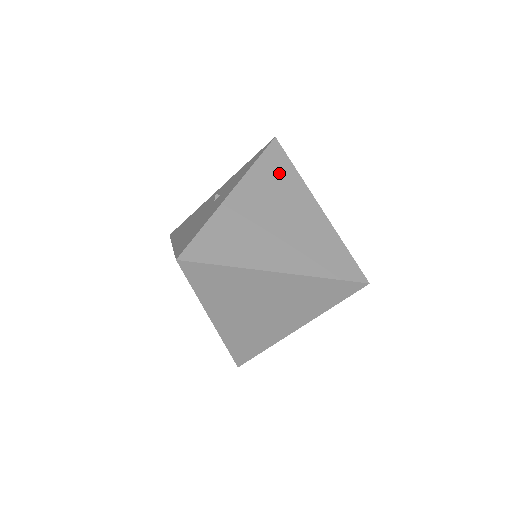
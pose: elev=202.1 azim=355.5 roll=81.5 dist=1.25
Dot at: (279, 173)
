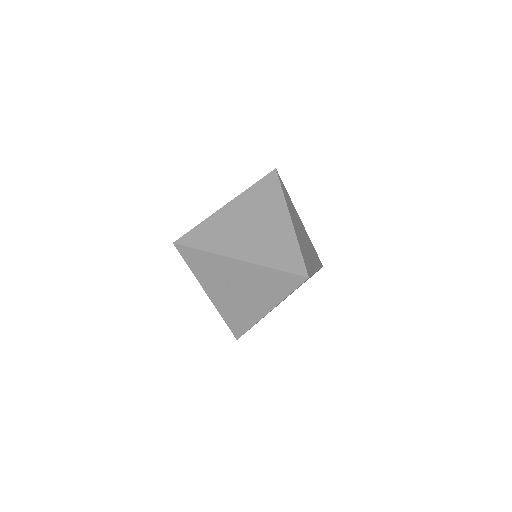
Dot at: (316, 256)
